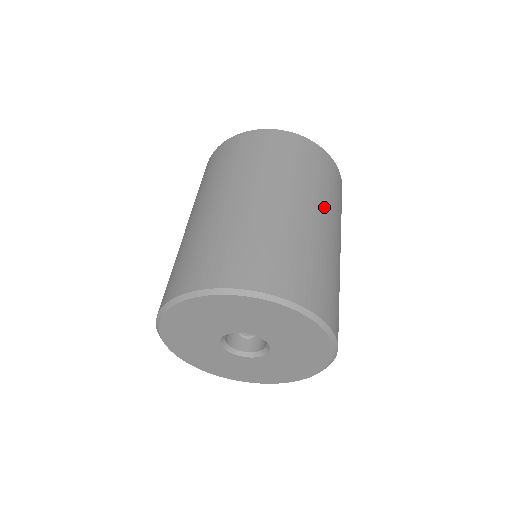
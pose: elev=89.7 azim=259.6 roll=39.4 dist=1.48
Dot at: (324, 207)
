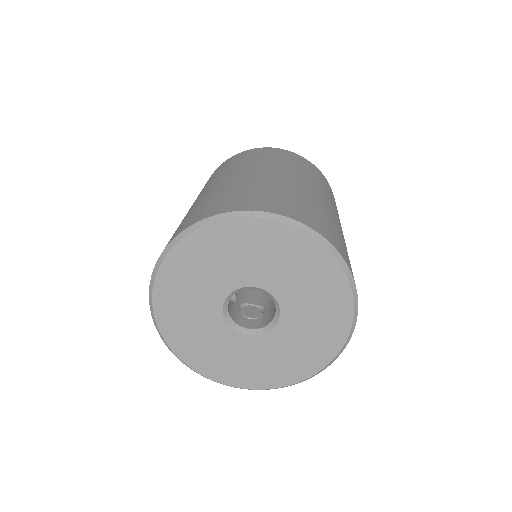
Dot at: (325, 194)
